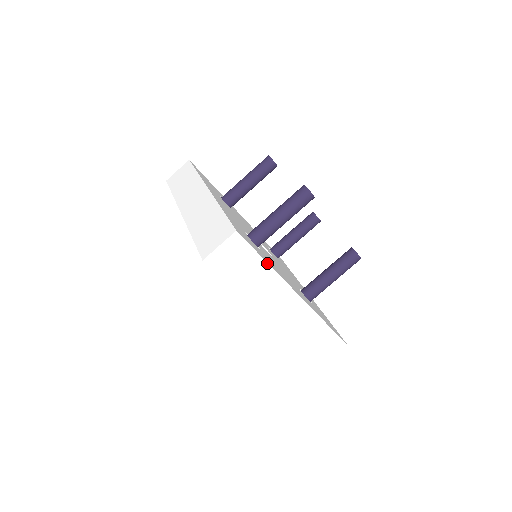
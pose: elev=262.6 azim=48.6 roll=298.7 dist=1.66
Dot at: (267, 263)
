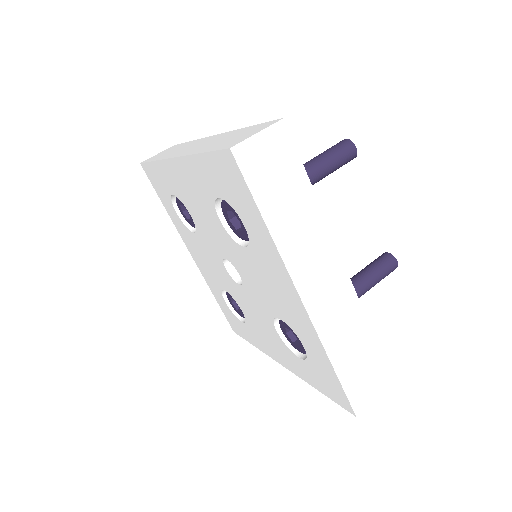
Dot at: (313, 191)
